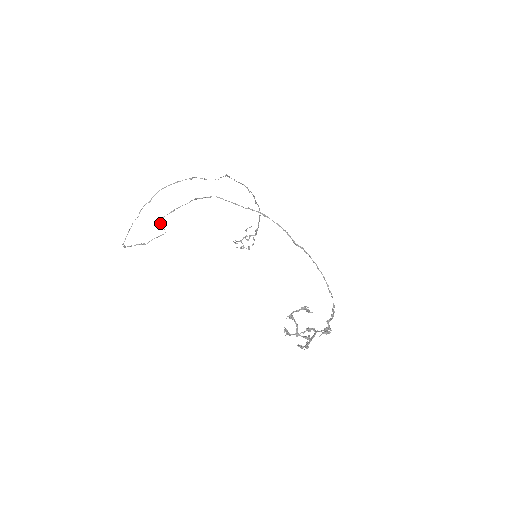
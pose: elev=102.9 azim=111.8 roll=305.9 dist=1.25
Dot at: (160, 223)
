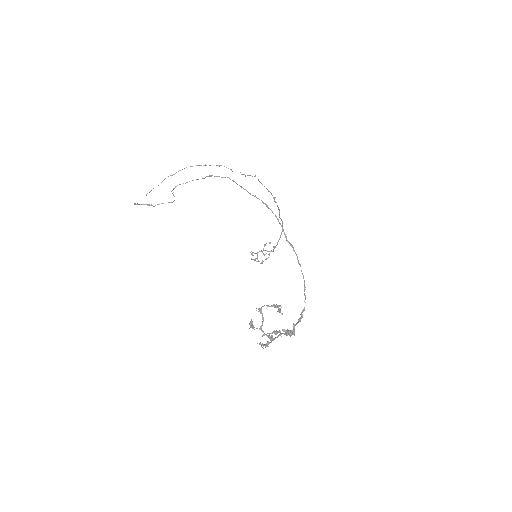
Dot at: (172, 190)
